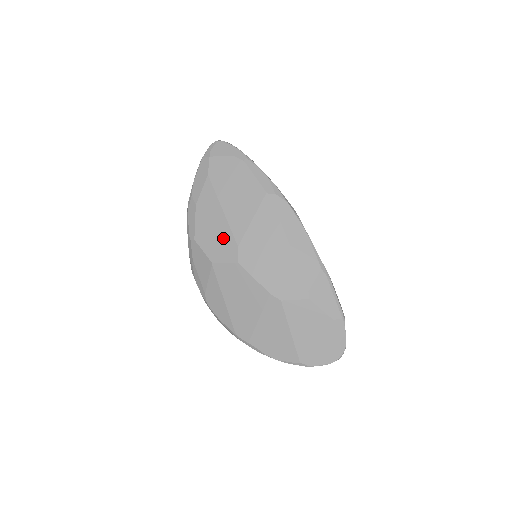
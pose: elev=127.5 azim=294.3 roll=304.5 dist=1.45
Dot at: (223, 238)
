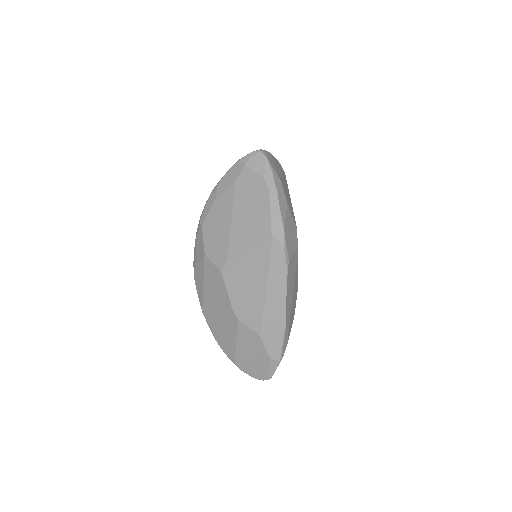
Dot at: (221, 243)
